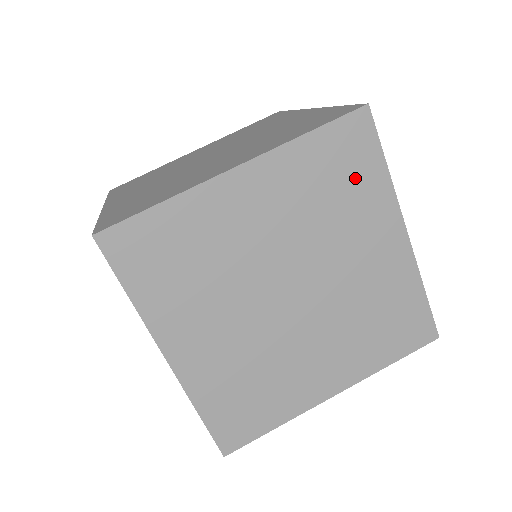
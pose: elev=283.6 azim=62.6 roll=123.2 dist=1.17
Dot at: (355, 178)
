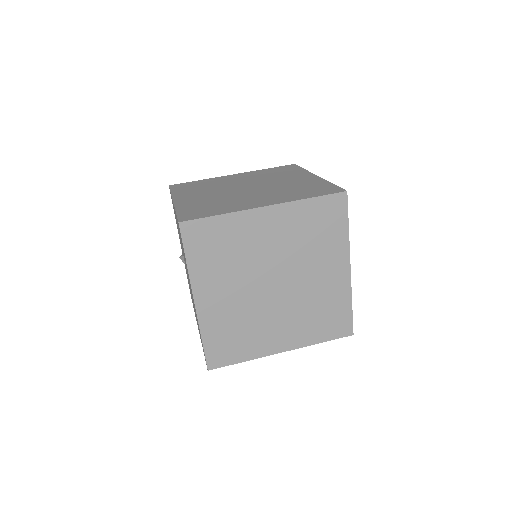
Dot at: (329, 229)
